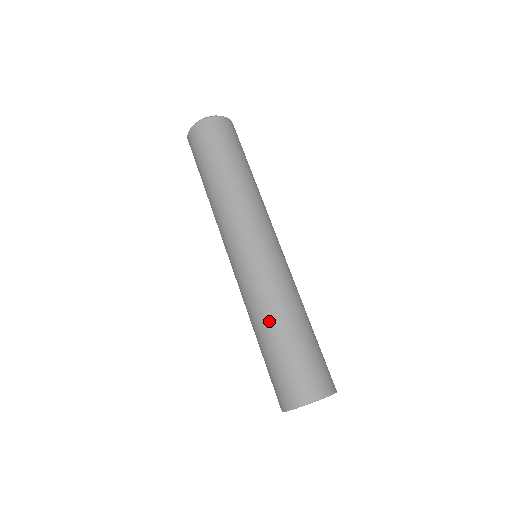
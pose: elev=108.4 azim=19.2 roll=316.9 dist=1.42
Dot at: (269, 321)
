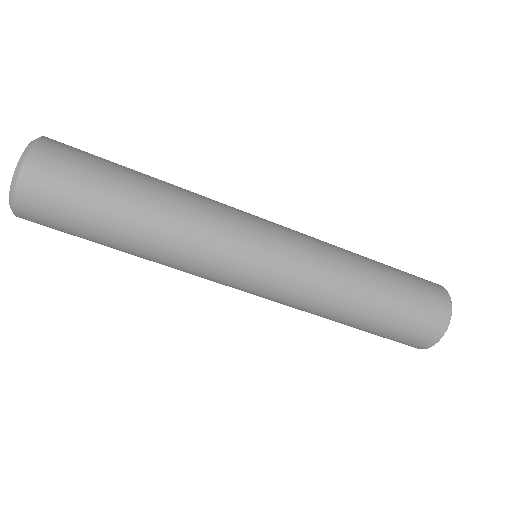
Dot at: occluded
